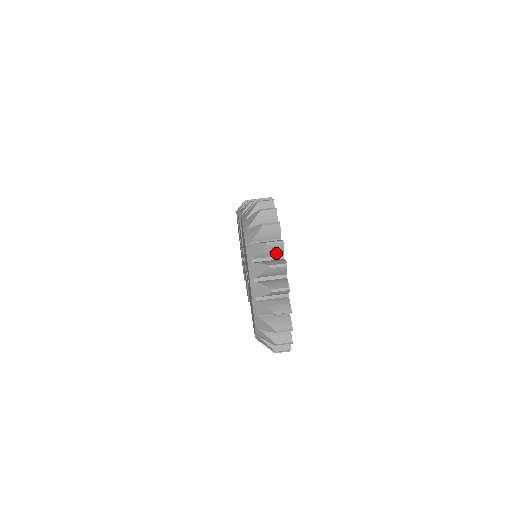
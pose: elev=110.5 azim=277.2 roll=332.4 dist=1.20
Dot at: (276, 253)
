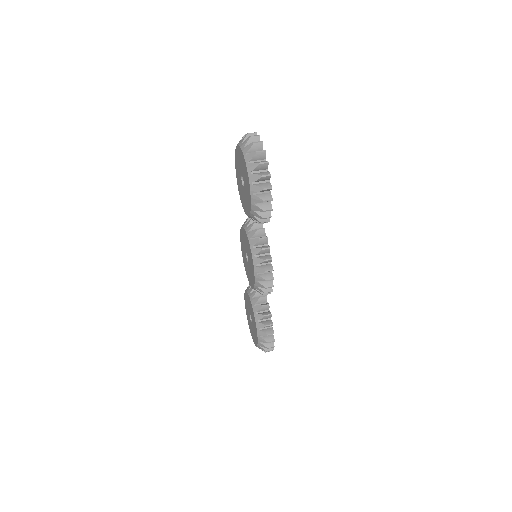
Dot at: occluded
